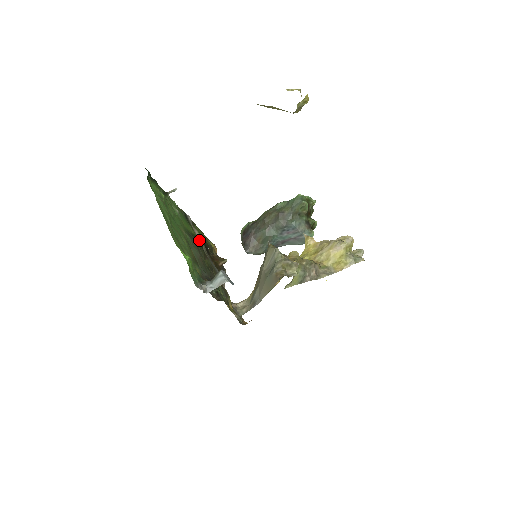
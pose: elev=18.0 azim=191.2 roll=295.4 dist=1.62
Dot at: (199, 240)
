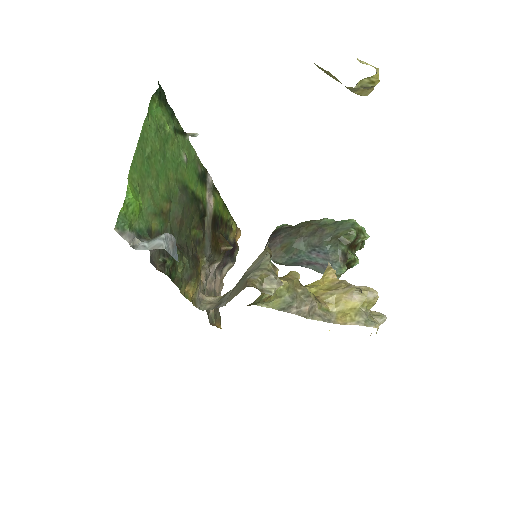
Dot at: (203, 206)
